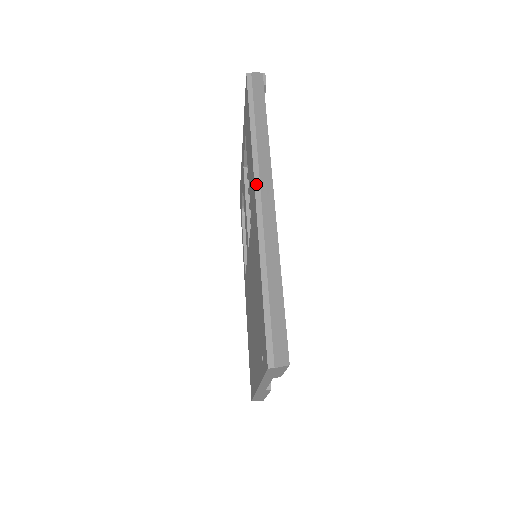
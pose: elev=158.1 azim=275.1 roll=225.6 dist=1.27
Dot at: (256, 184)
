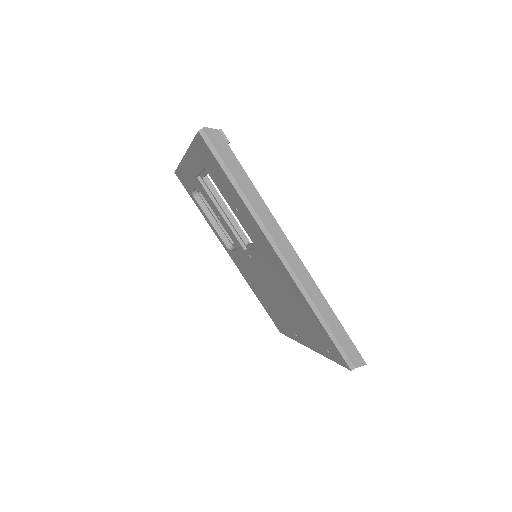
Dot at: (272, 244)
